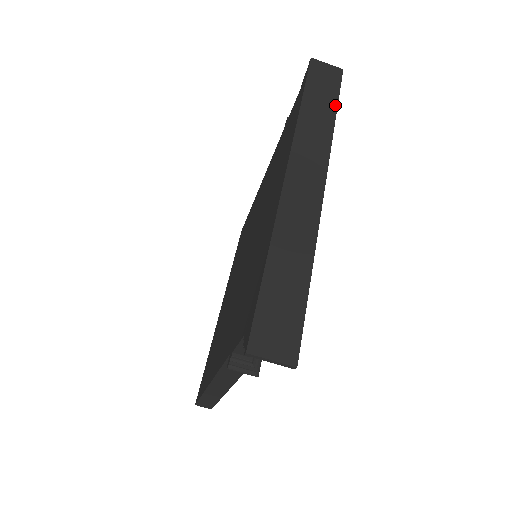
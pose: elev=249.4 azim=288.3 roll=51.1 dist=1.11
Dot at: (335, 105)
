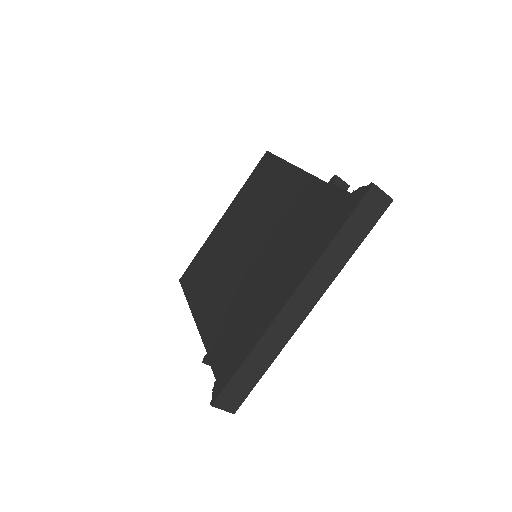
Dot at: (361, 241)
